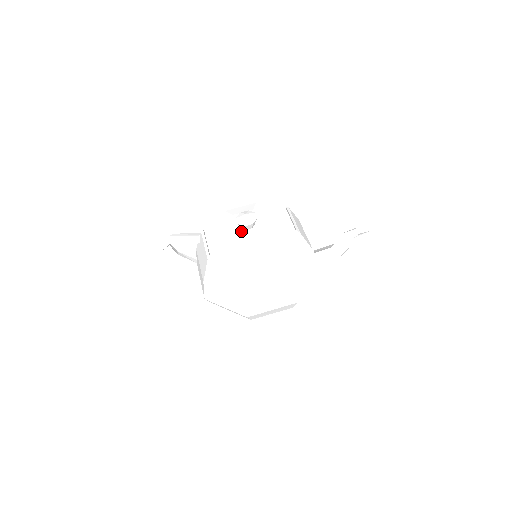
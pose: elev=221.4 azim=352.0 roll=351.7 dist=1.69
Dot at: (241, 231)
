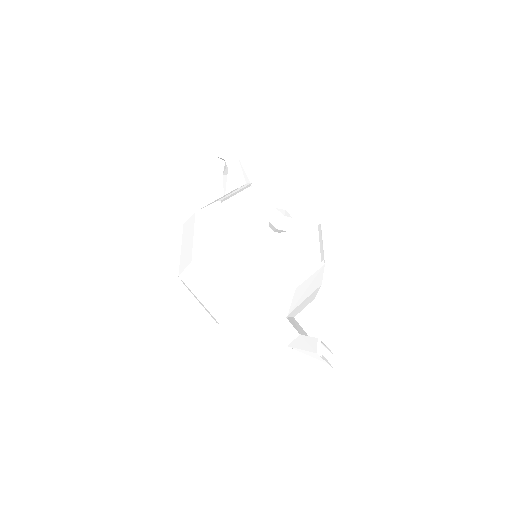
Dot at: (265, 221)
